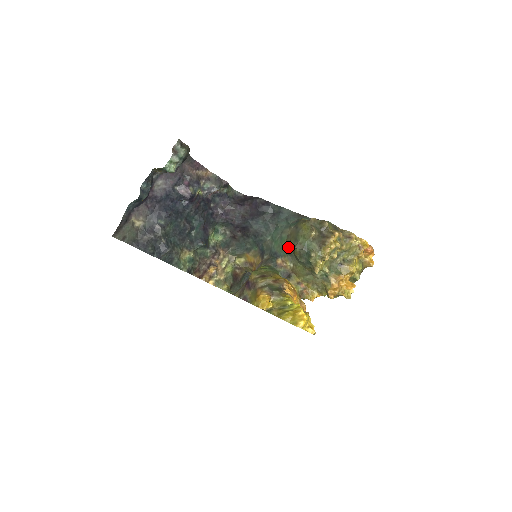
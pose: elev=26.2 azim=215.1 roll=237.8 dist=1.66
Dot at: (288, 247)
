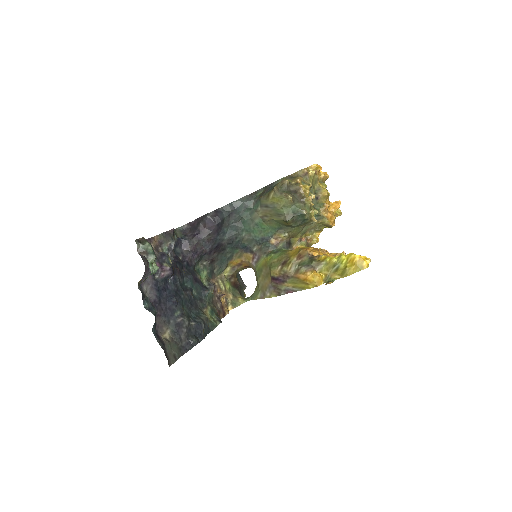
Dot at: (273, 225)
